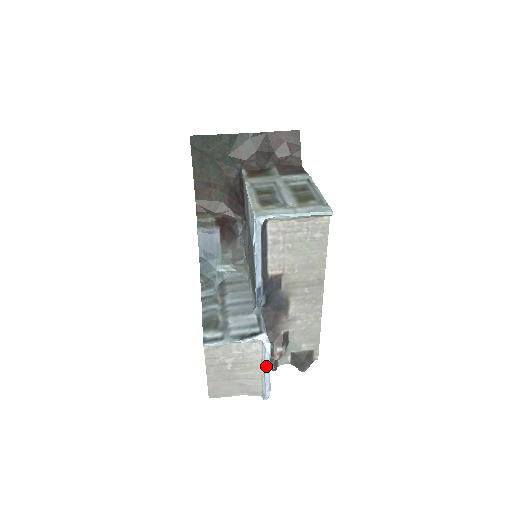
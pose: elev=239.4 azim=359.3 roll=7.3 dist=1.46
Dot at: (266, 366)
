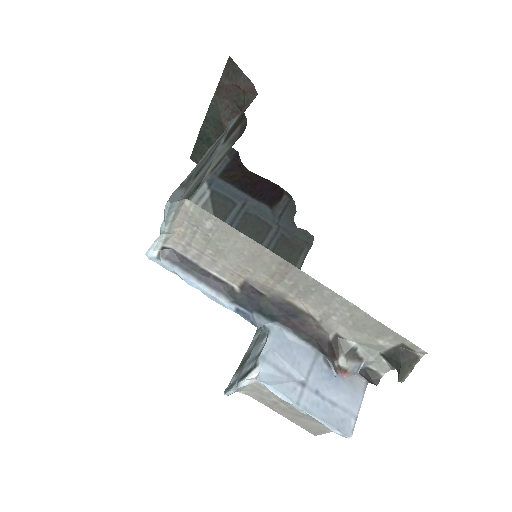
Dot at: (291, 404)
